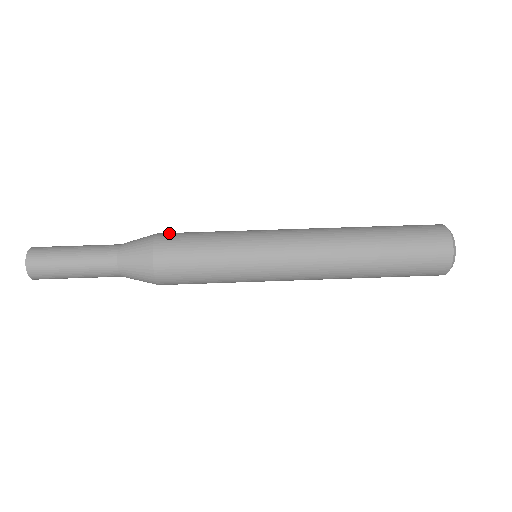
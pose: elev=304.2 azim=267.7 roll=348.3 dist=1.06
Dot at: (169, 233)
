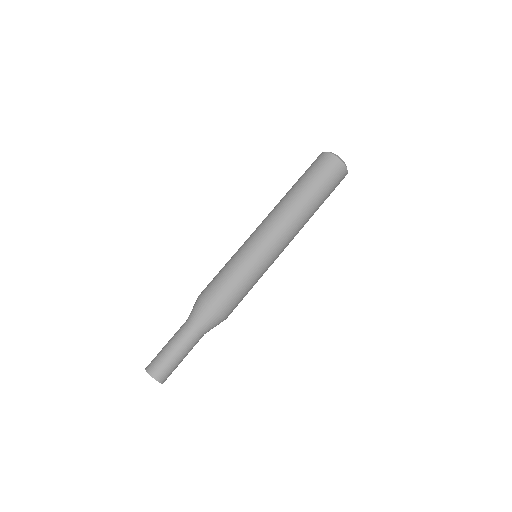
Dot at: (207, 291)
